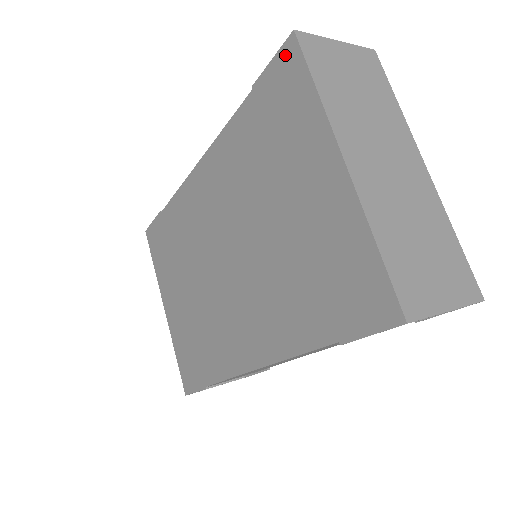
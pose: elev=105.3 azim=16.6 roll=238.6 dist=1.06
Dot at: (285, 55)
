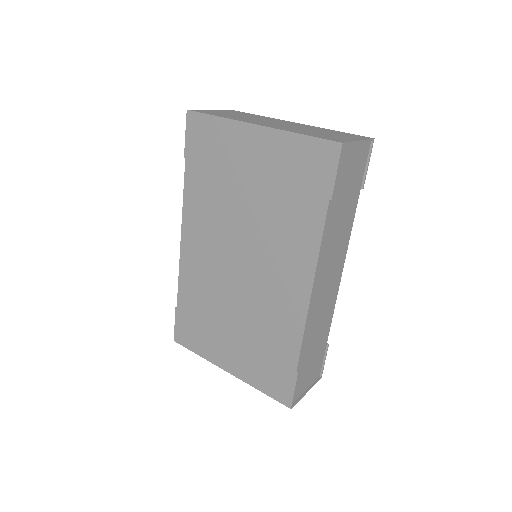
Dot at: (191, 123)
